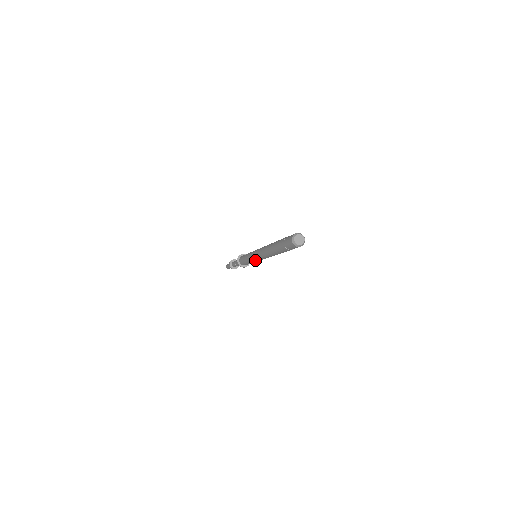
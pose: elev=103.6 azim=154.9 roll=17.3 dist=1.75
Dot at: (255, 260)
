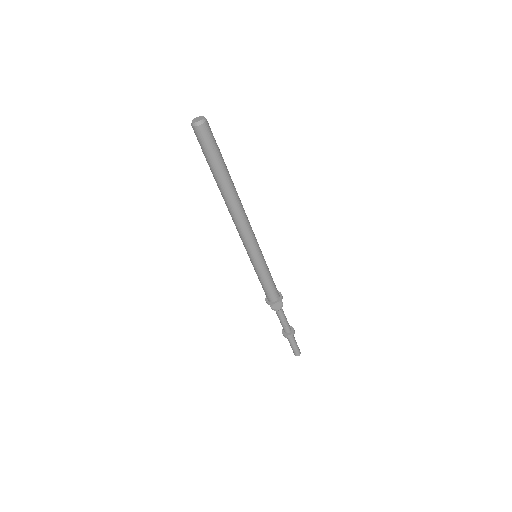
Dot at: (255, 255)
